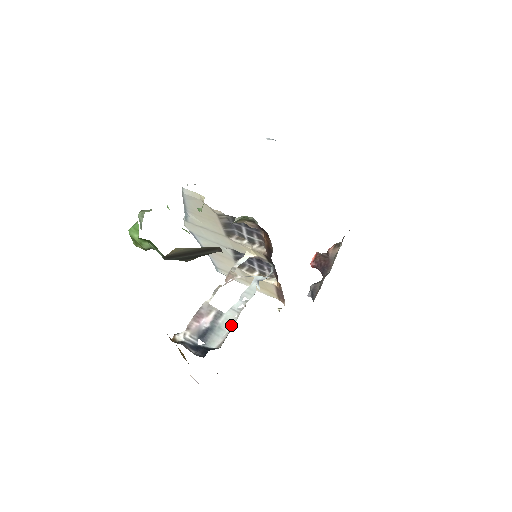
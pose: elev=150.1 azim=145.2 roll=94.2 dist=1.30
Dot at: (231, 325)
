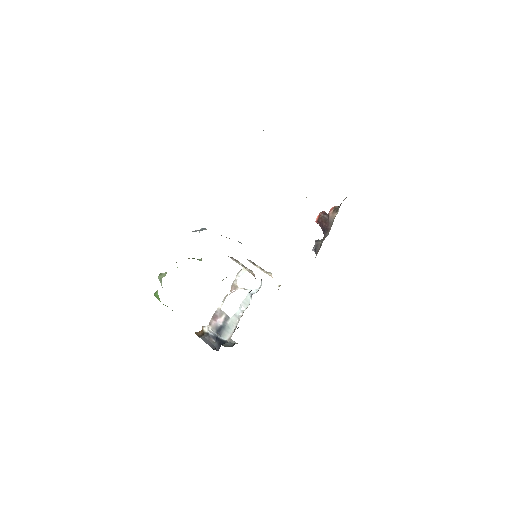
Dot at: (235, 326)
